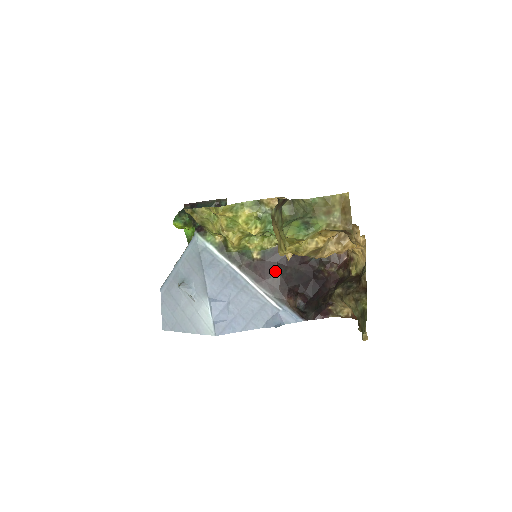
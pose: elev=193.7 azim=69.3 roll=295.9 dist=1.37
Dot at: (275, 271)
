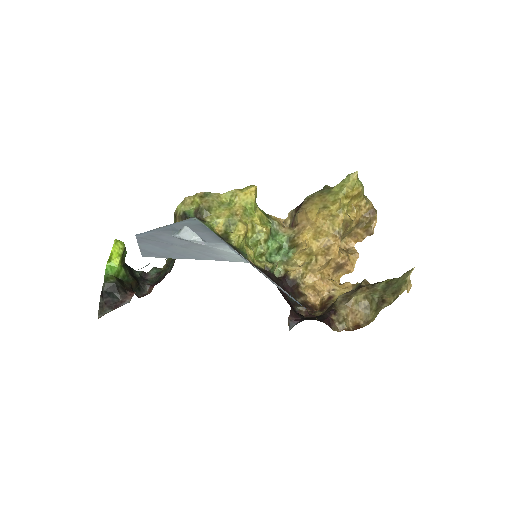
Dot at: occluded
